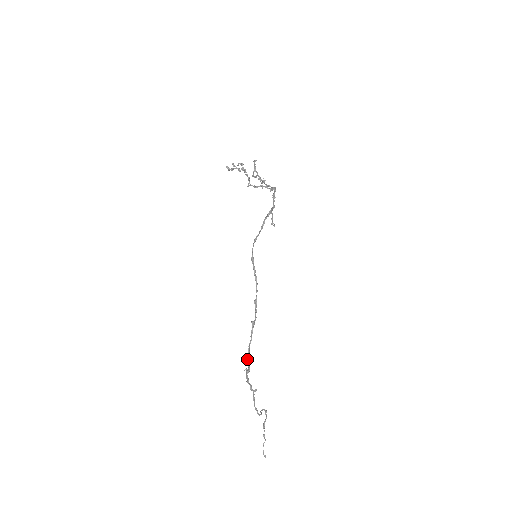
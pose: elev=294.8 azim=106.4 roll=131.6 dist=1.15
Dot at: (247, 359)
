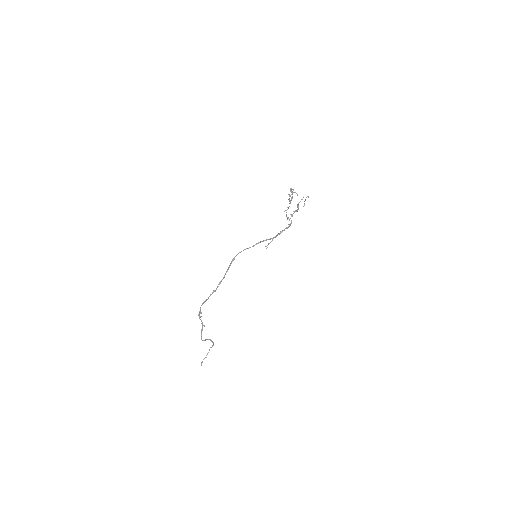
Dot at: (200, 307)
